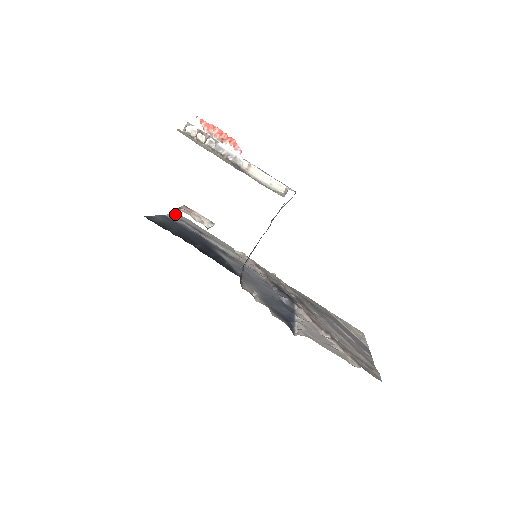
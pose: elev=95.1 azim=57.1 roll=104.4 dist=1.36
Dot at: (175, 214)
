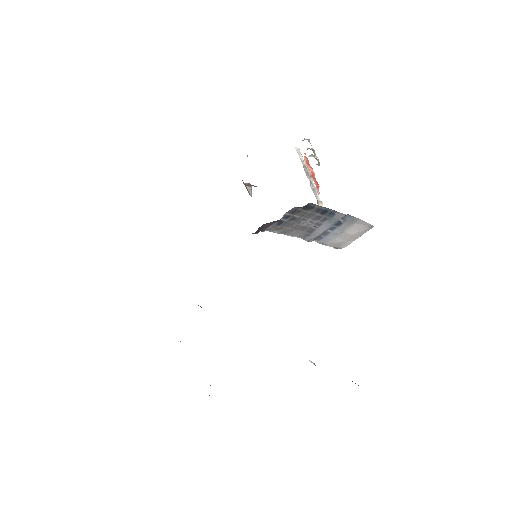
Dot at: occluded
